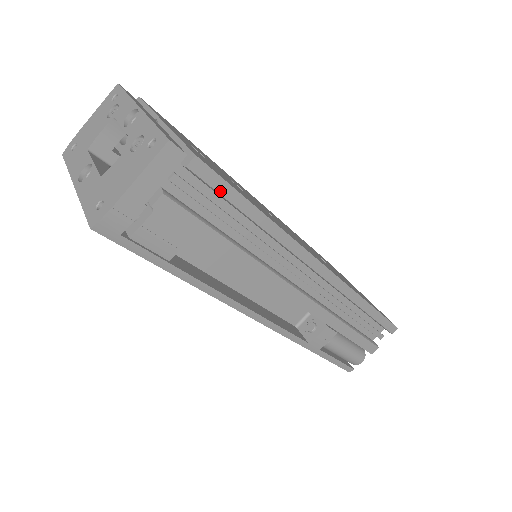
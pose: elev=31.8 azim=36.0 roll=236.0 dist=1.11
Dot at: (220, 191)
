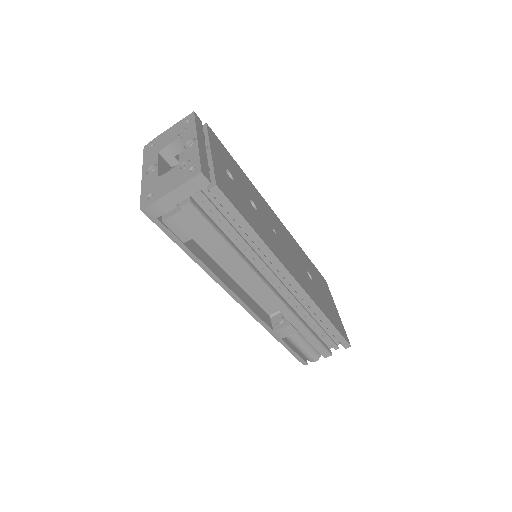
Dot at: (228, 210)
